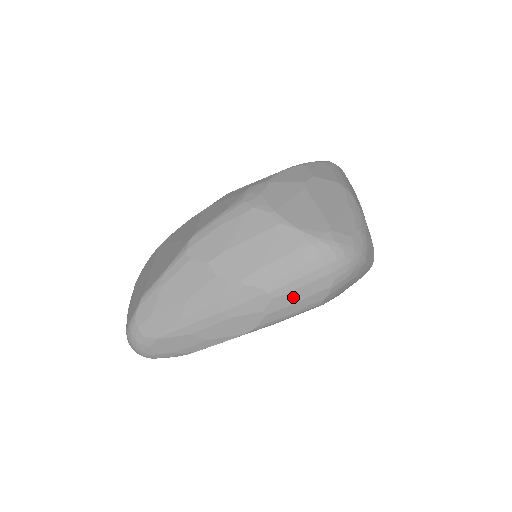
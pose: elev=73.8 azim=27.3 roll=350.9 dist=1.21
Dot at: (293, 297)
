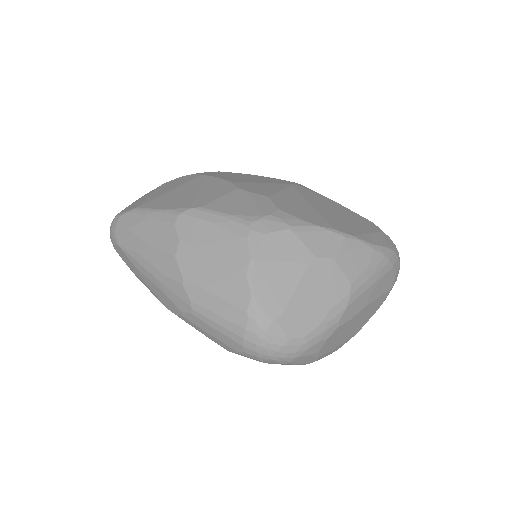
Dot at: (207, 328)
